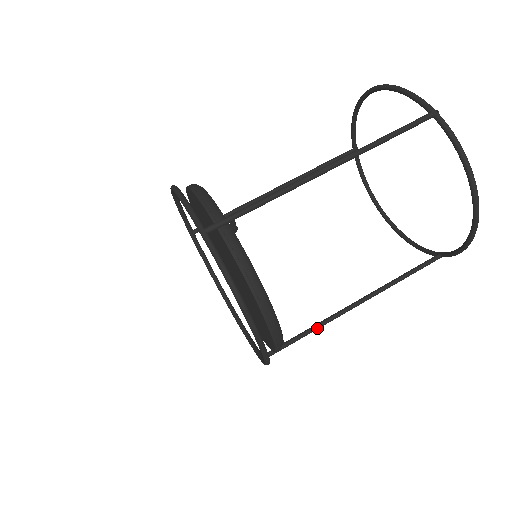
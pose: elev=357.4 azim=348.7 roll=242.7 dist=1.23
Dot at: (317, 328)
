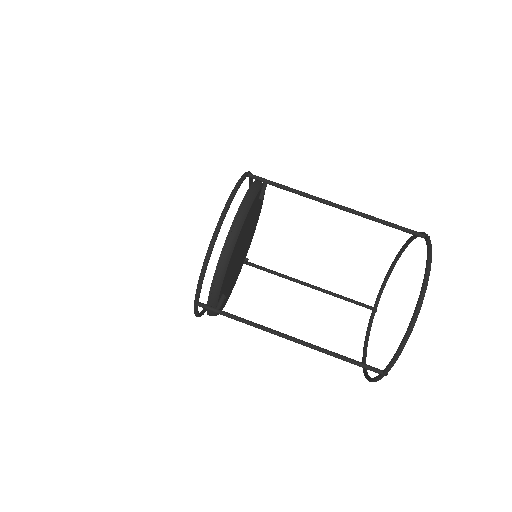
Dot at: (249, 322)
